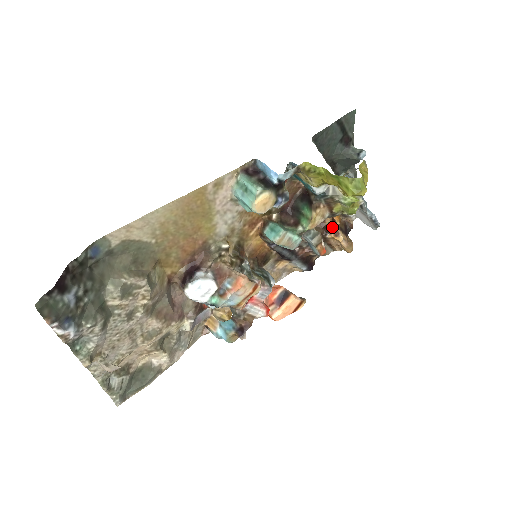
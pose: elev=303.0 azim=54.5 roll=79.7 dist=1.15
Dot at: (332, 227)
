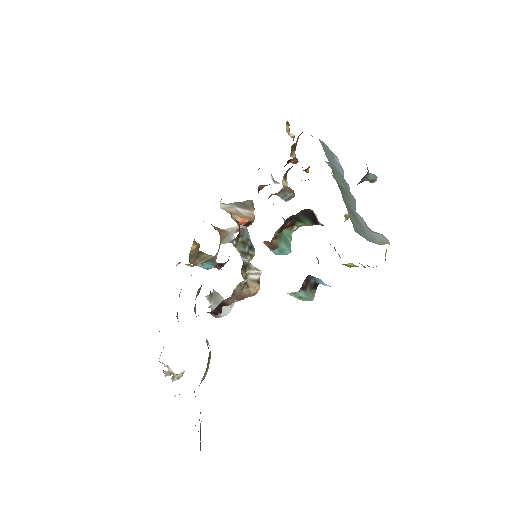
Dot at: (293, 158)
